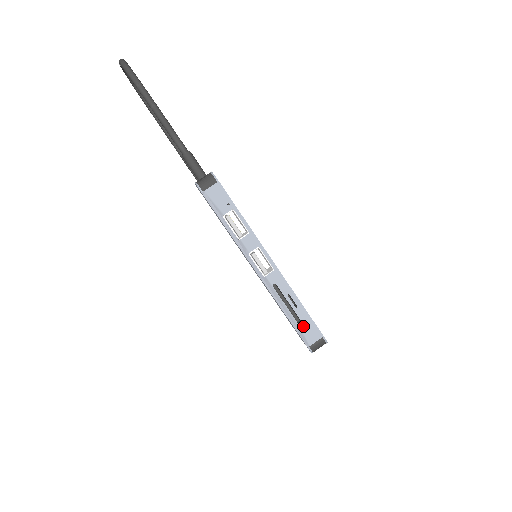
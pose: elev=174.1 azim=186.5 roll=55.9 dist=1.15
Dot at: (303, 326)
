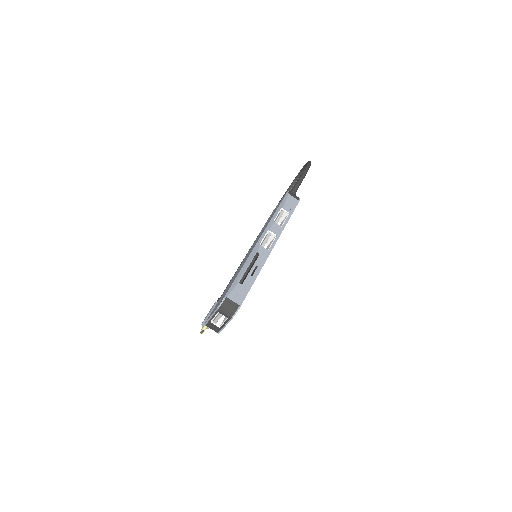
Dot at: (240, 286)
